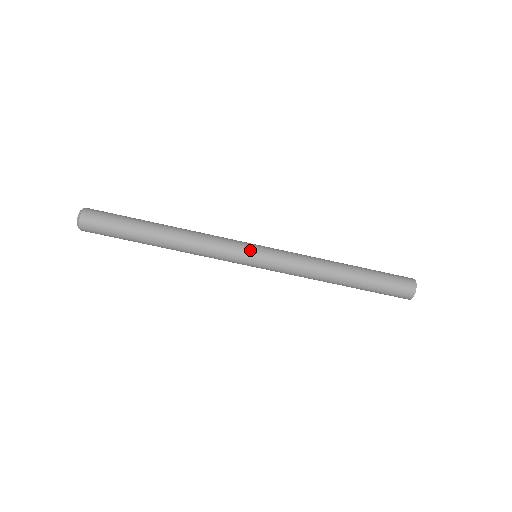
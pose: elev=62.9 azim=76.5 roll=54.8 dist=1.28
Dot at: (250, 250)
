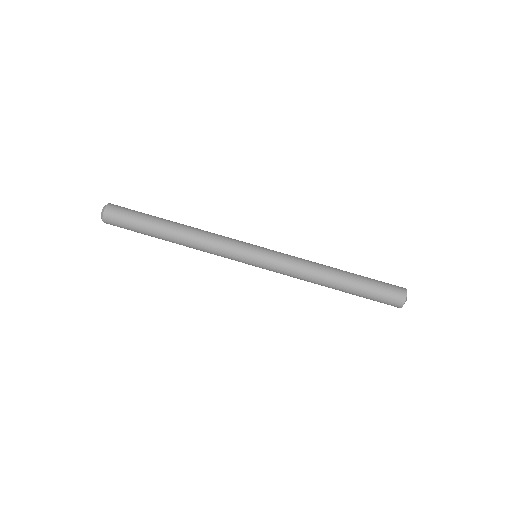
Dot at: (252, 244)
